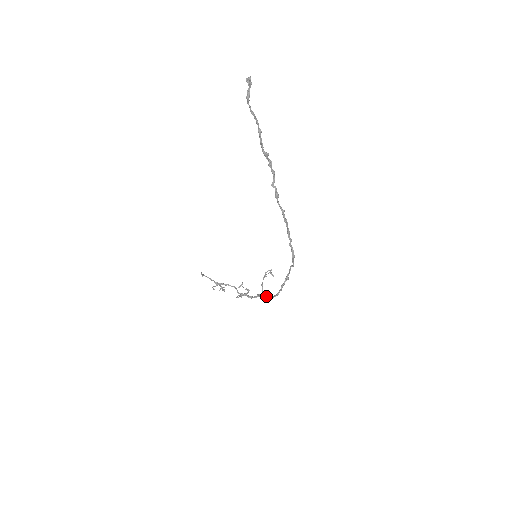
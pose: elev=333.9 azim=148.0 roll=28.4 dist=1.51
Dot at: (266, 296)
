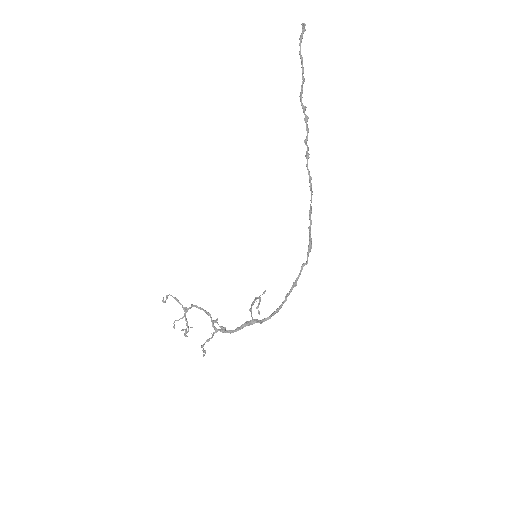
Dot at: occluded
